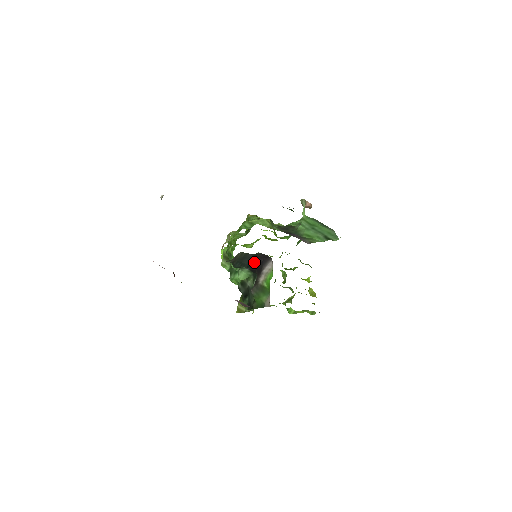
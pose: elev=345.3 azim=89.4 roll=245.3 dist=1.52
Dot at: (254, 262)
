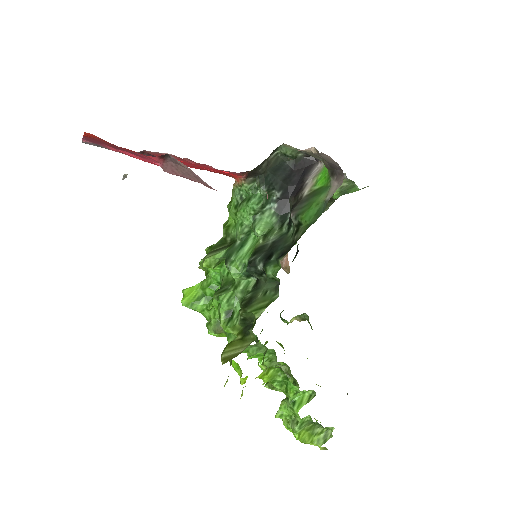
Dot at: (290, 178)
